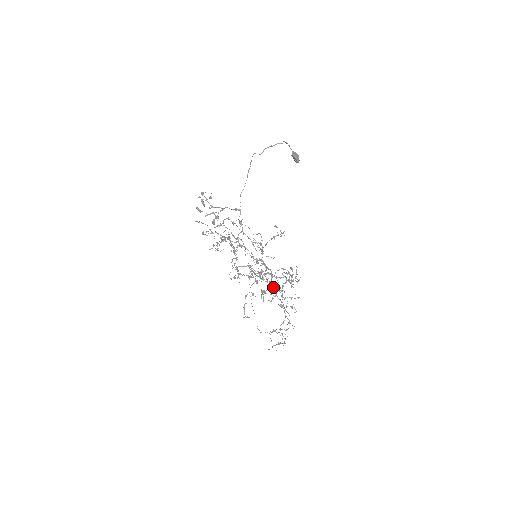
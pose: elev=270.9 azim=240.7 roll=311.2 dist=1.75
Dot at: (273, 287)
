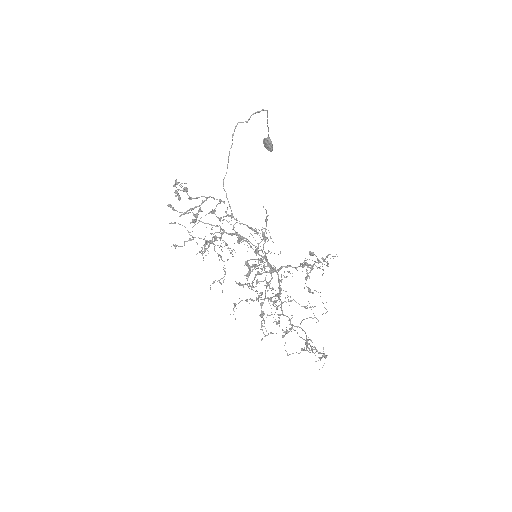
Dot at: (279, 299)
